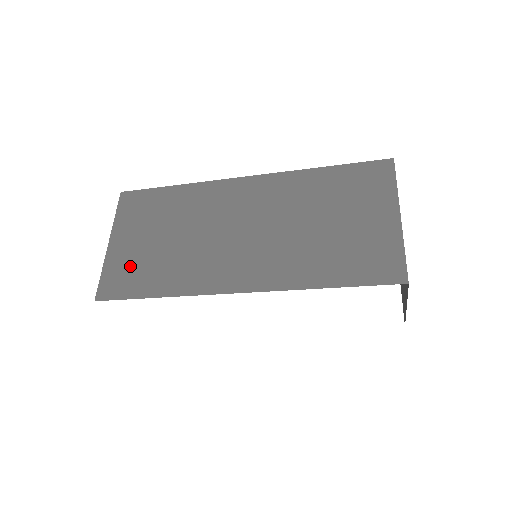
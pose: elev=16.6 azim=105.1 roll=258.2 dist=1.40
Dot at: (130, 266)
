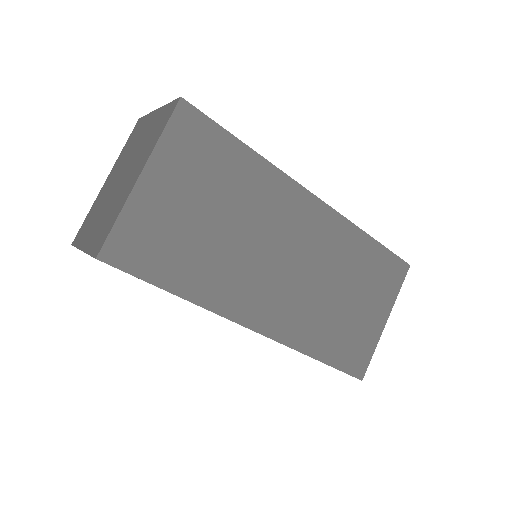
Dot at: (159, 233)
